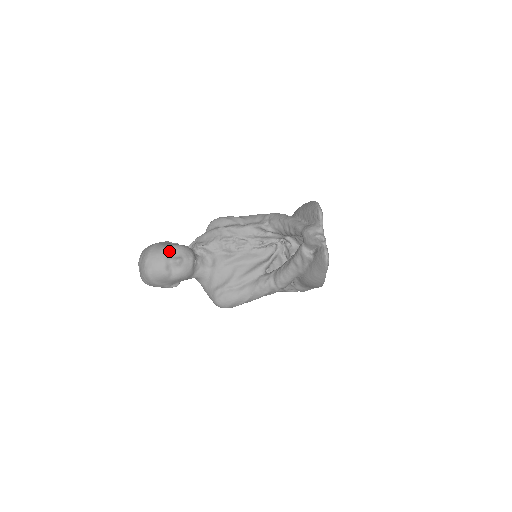
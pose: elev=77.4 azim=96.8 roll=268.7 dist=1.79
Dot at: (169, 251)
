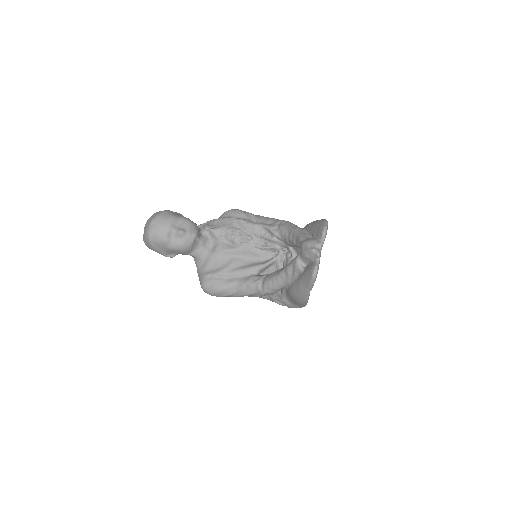
Dot at: (176, 221)
